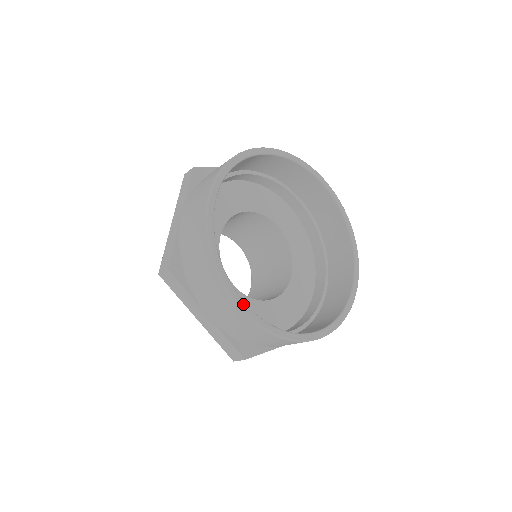
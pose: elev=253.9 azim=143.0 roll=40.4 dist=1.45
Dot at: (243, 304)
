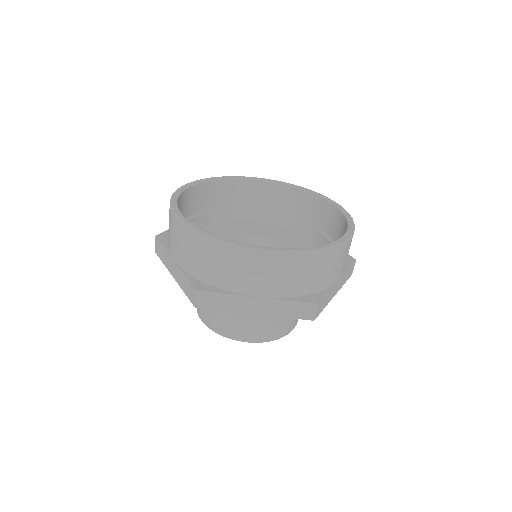
Dot at: (267, 248)
